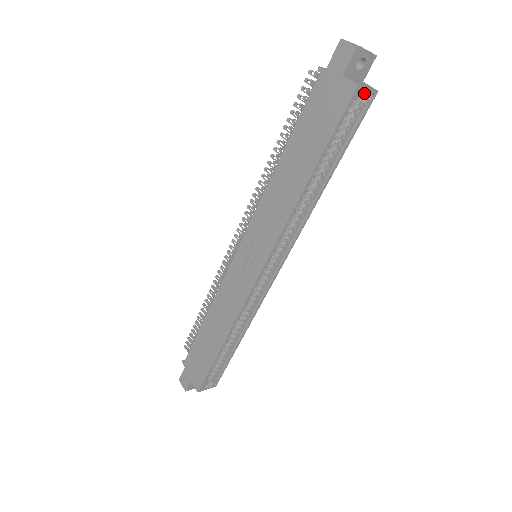
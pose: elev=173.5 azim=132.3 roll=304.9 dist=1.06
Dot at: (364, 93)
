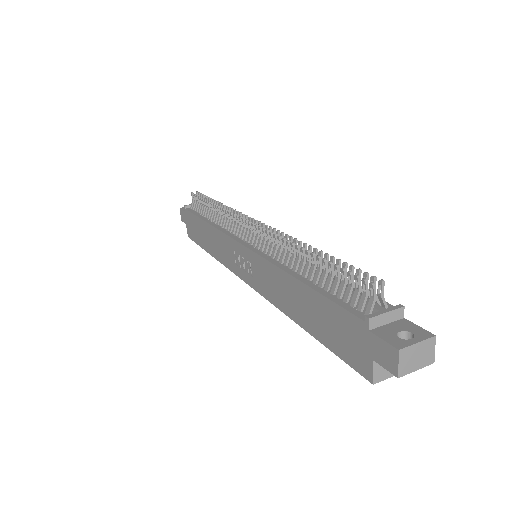
Dot at: occluded
